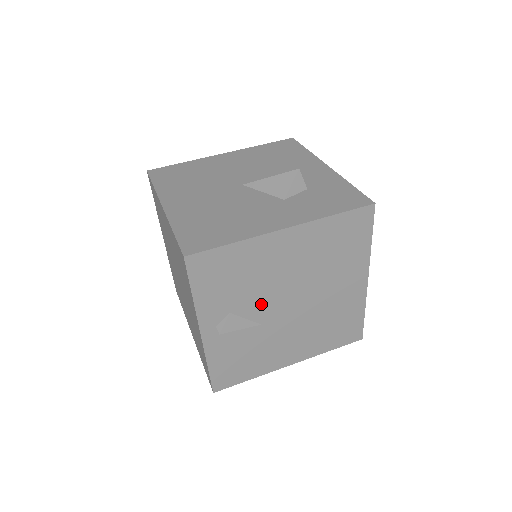
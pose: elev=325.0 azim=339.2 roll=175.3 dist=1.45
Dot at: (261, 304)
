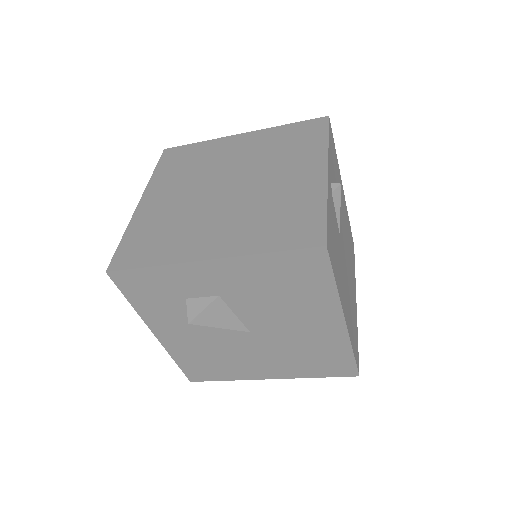
Dot at: occluded
